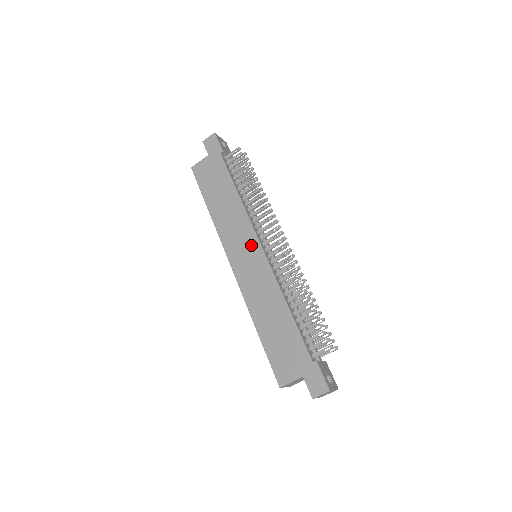
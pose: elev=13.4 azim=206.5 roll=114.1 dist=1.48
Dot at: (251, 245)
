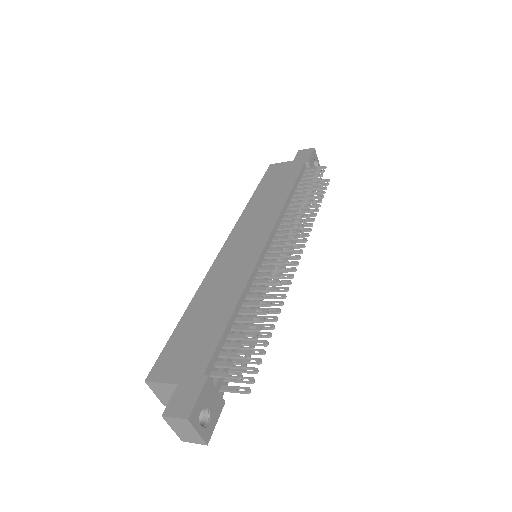
Dot at: (258, 237)
